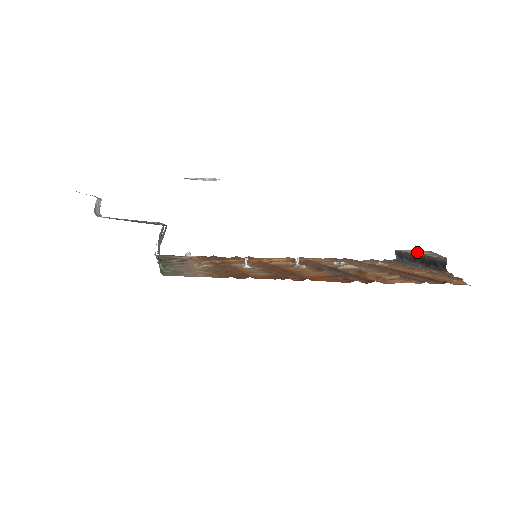
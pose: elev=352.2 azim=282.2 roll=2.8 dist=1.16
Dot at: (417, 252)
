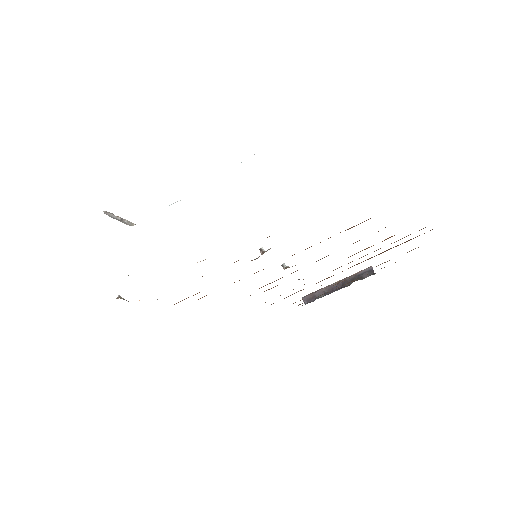
Dot at: (327, 287)
